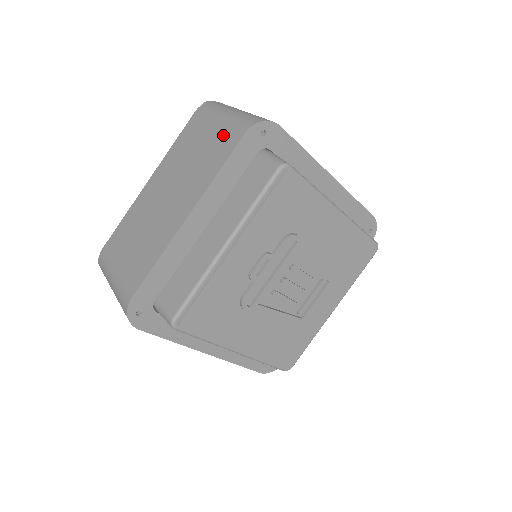
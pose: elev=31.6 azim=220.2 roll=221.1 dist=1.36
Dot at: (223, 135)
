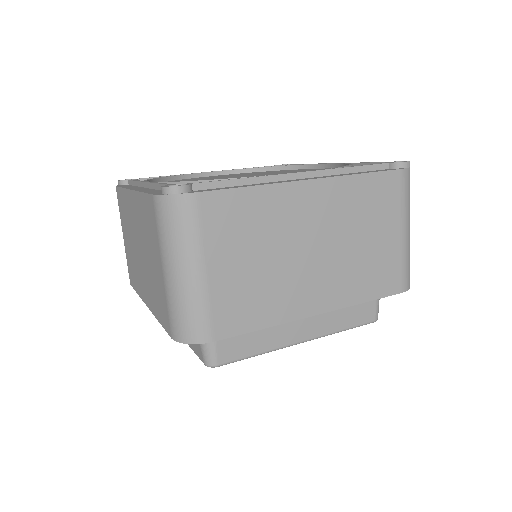
Dot at: (163, 298)
